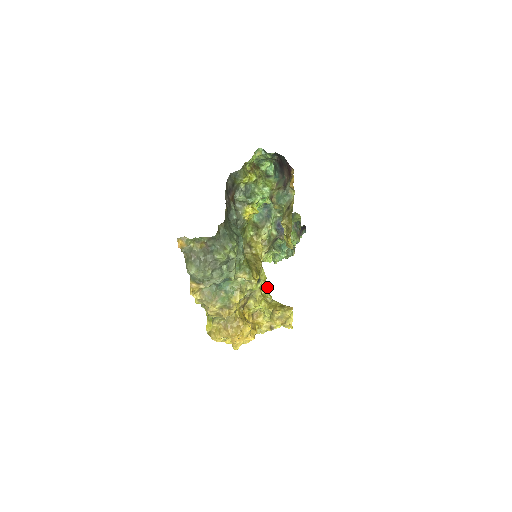
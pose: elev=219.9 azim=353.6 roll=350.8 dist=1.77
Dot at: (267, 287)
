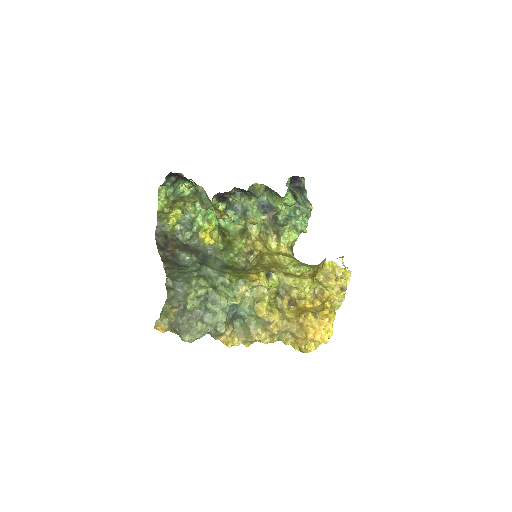
Dot at: (299, 264)
